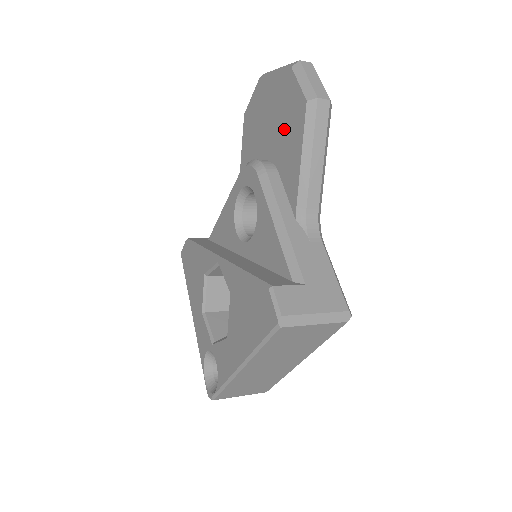
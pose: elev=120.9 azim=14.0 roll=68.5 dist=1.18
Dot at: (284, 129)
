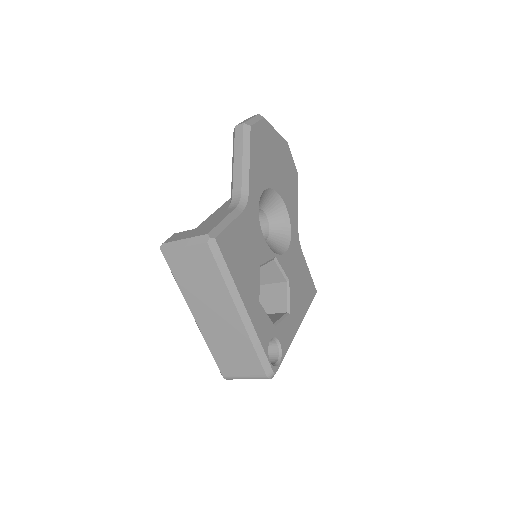
Dot at: occluded
